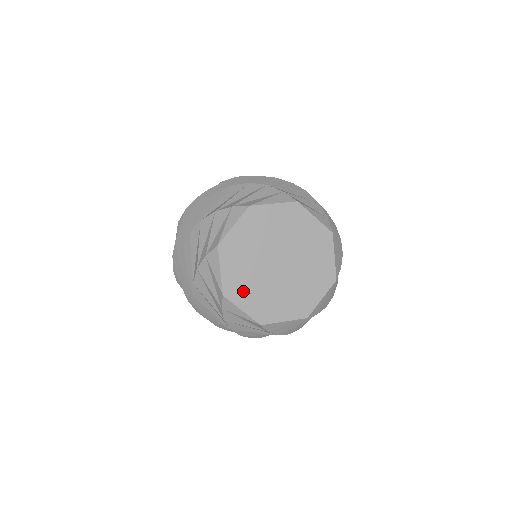
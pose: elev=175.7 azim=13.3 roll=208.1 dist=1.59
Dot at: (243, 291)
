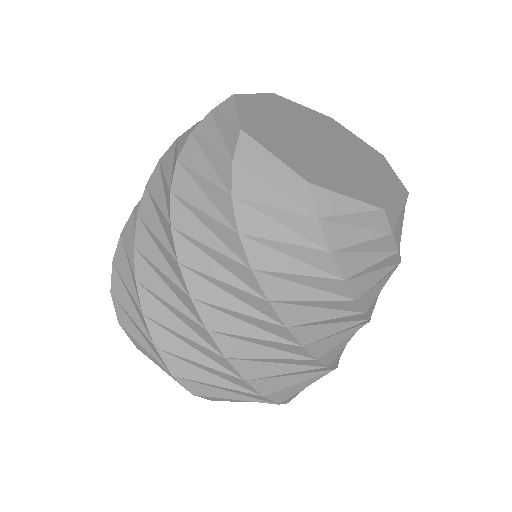
Dot at: (273, 140)
